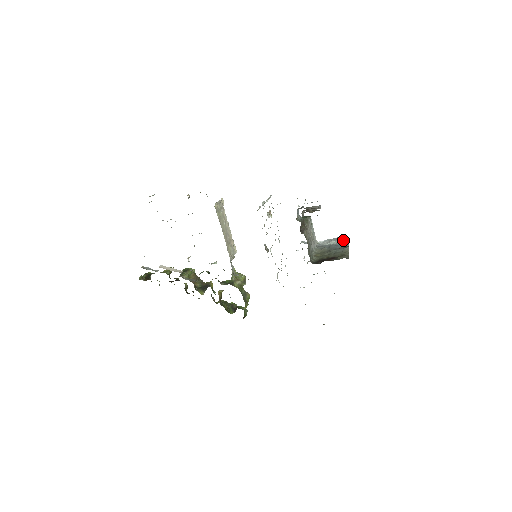
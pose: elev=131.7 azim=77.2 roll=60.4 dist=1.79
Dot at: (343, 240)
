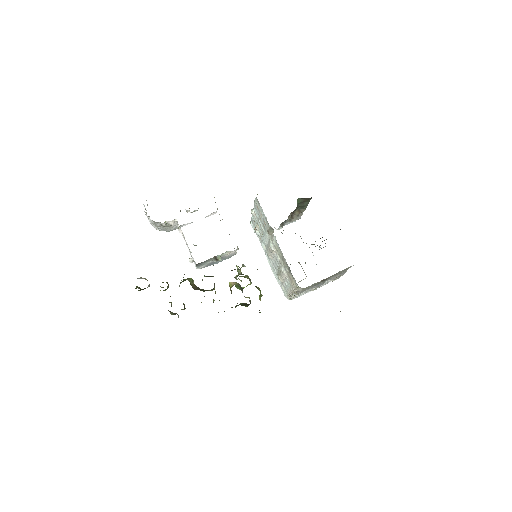
Dot at: occluded
